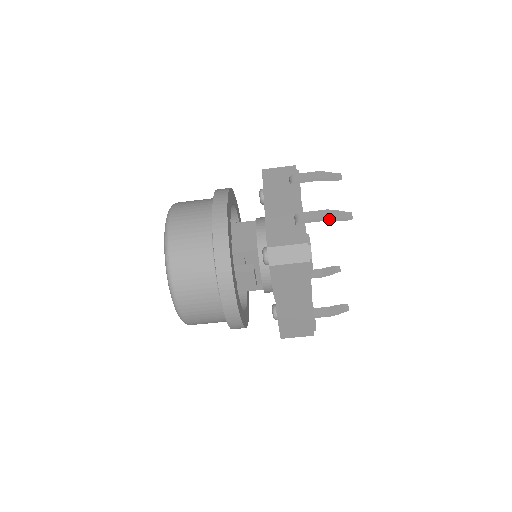
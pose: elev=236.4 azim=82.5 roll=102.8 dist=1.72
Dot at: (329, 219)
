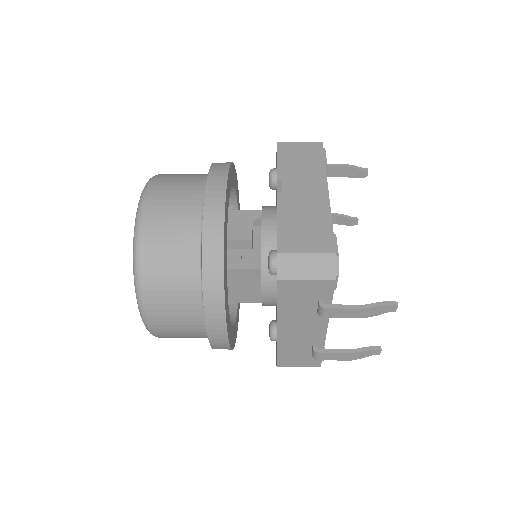
Dot at: (352, 358)
